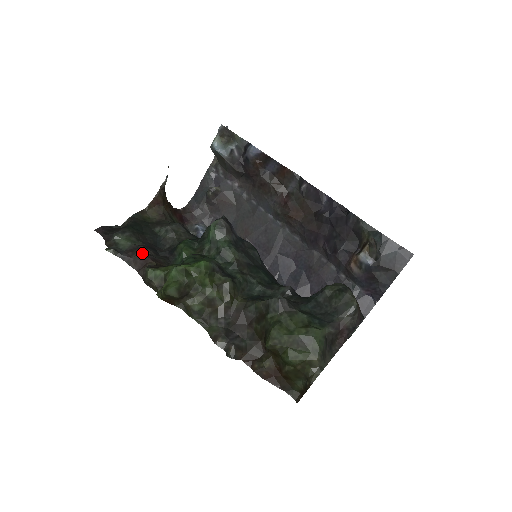
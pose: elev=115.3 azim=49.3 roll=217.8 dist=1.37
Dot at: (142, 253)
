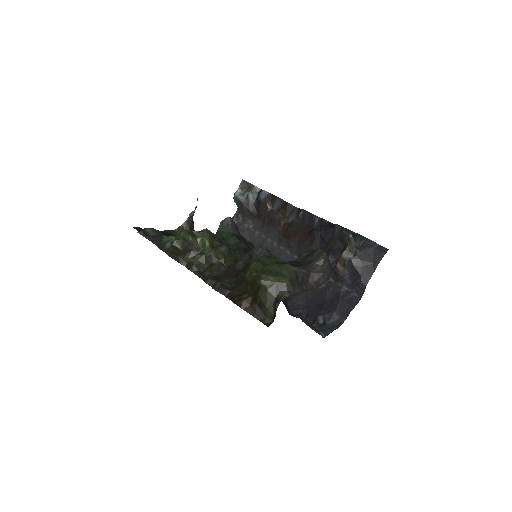
Dot at: (163, 235)
